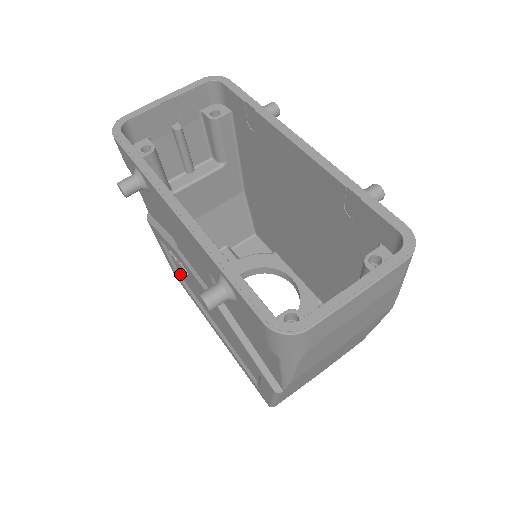
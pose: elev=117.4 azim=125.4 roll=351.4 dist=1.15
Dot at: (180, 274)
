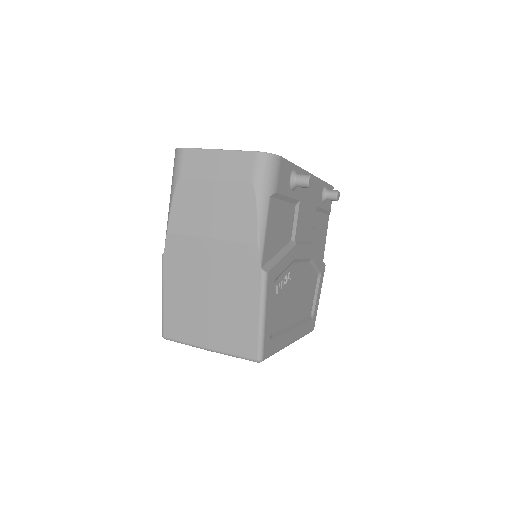
Dot at: occluded
